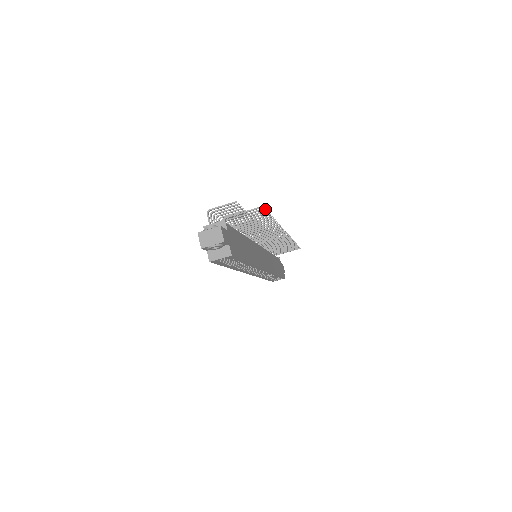
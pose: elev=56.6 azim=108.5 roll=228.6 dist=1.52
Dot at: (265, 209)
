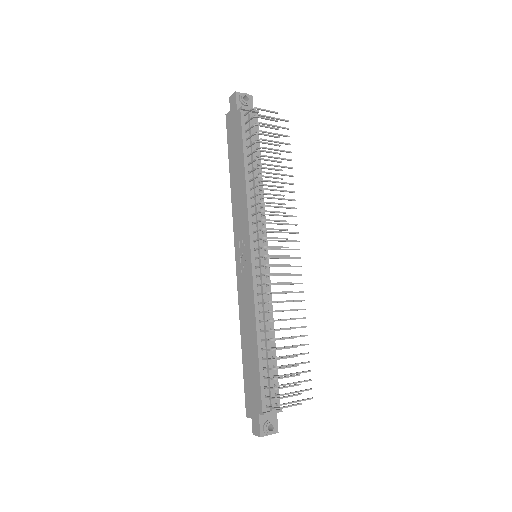
Dot at: occluded
